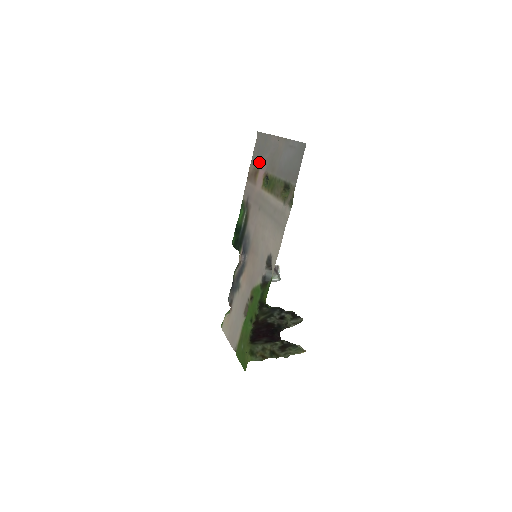
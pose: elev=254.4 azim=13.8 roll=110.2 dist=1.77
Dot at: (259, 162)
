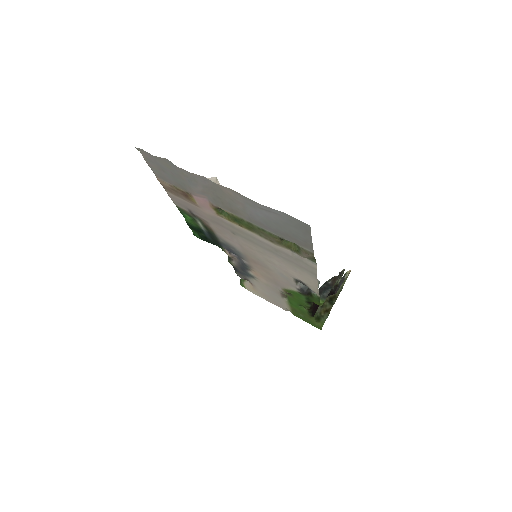
Dot at: (182, 186)
